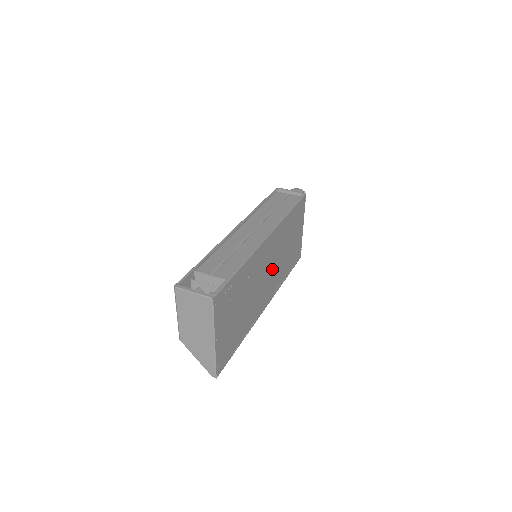
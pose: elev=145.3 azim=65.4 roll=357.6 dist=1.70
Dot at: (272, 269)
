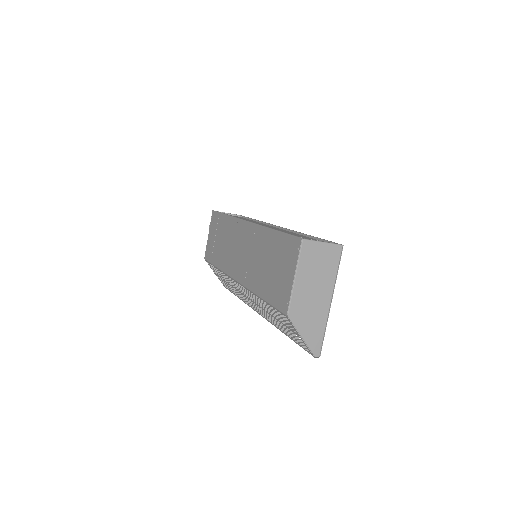
Dot at: occluded
